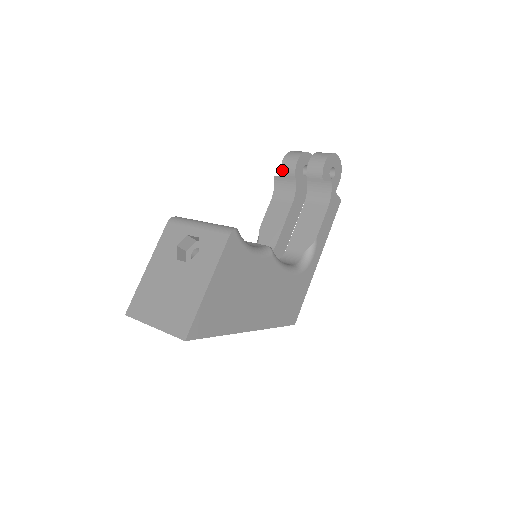
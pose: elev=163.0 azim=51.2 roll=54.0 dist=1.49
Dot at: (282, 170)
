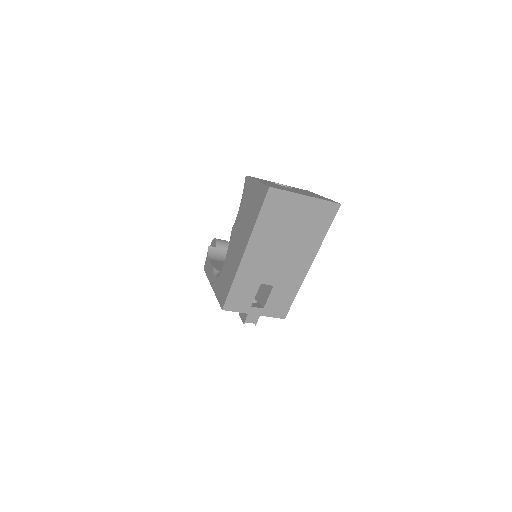
Dot at: (217, 243)
